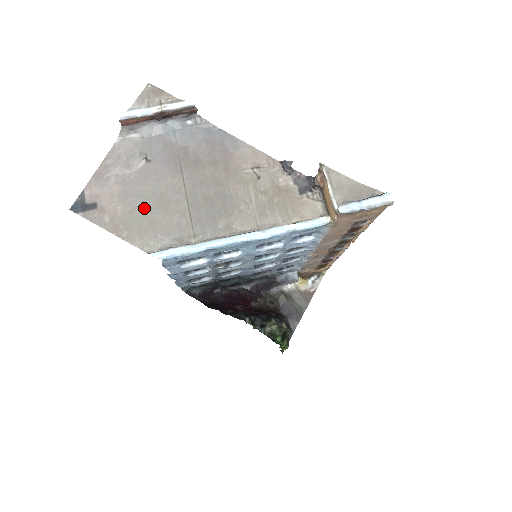
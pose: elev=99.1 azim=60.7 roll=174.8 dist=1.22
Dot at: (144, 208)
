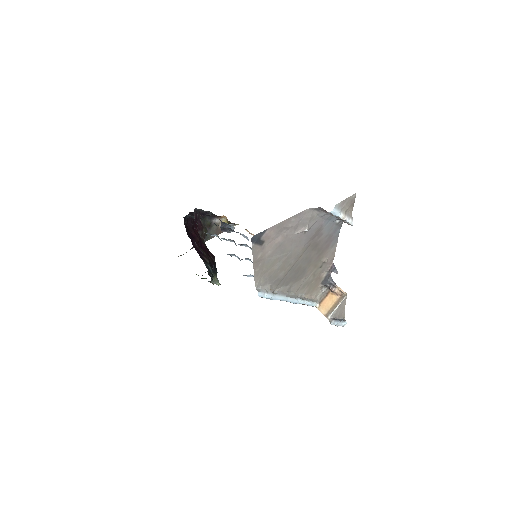
Dot at: (277, 260)
